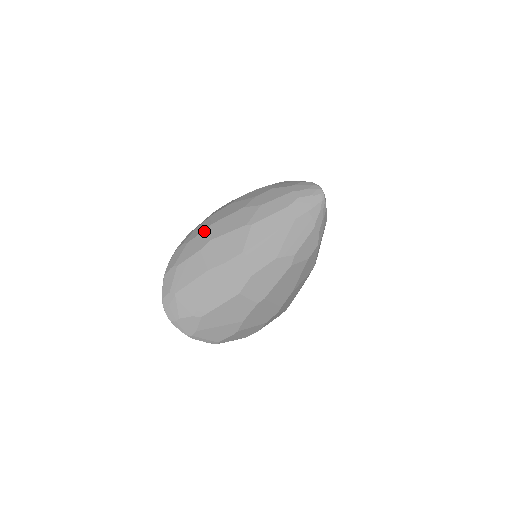
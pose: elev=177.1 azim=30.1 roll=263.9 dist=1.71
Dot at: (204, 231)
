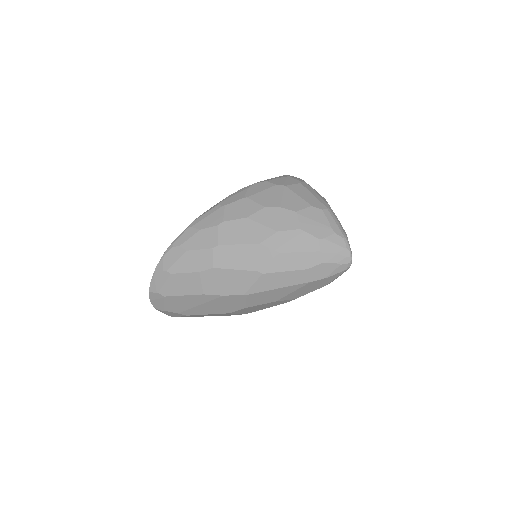
Dot at: (208, 250)
